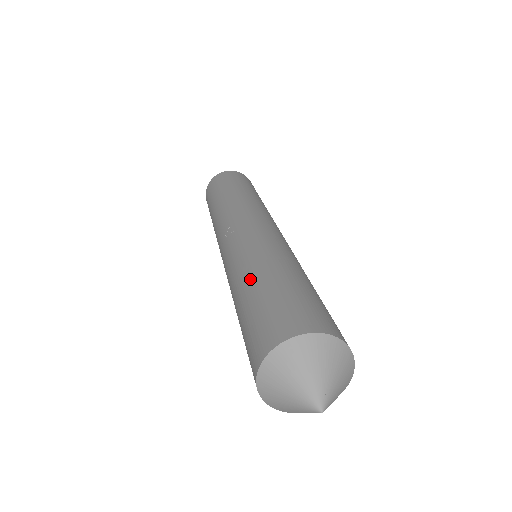
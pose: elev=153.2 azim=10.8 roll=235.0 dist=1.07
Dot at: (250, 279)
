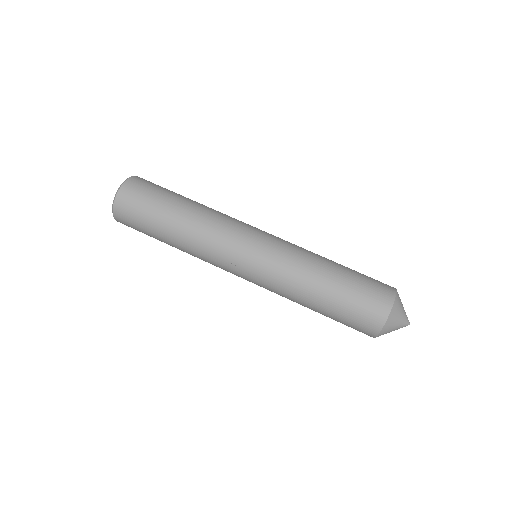
Dot at: (319, 288)
